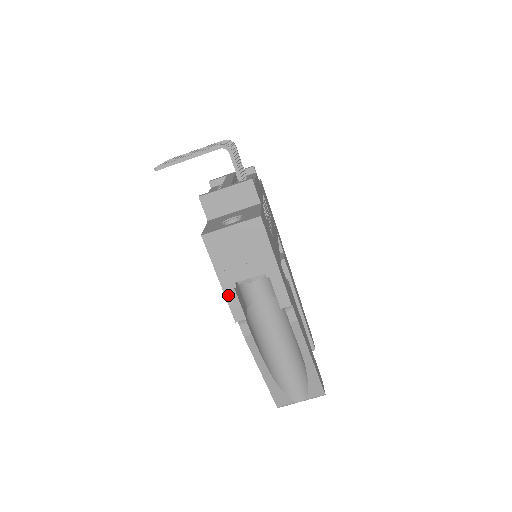
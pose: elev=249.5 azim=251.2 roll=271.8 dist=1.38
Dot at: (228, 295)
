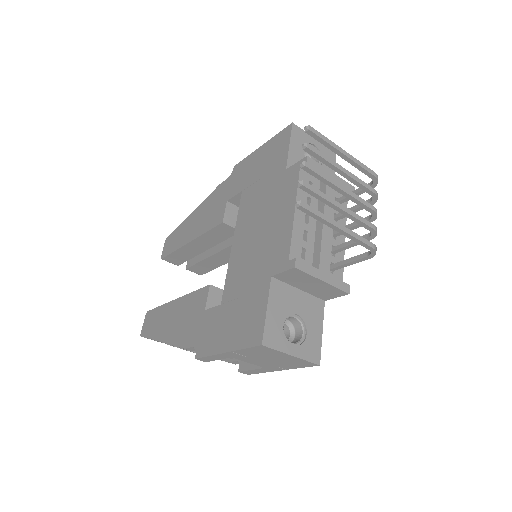
Dot at: (217, 356)
